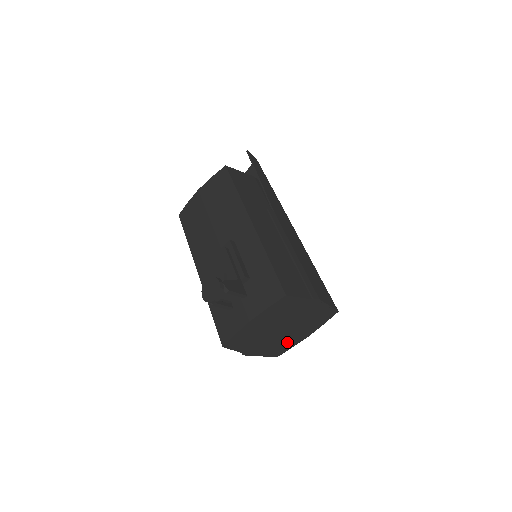
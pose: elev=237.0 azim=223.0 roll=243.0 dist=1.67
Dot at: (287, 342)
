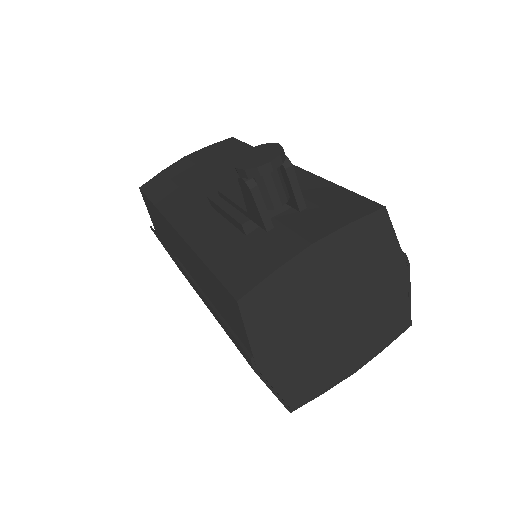
Dot at: (322, 370)
